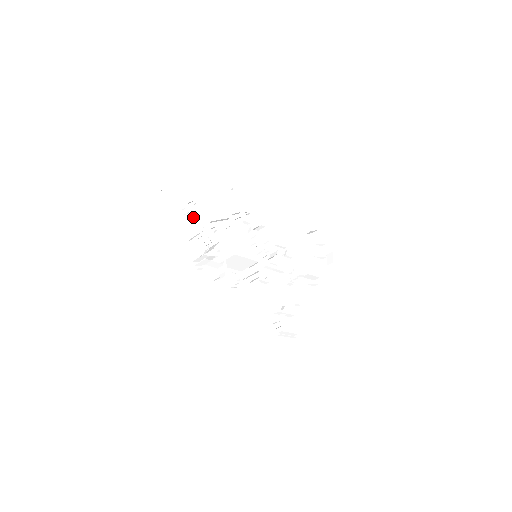
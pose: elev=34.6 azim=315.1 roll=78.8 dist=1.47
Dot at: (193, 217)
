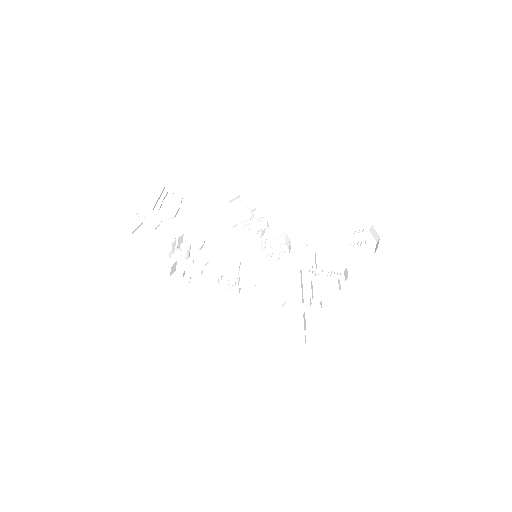
Dot at: (170, 230)
